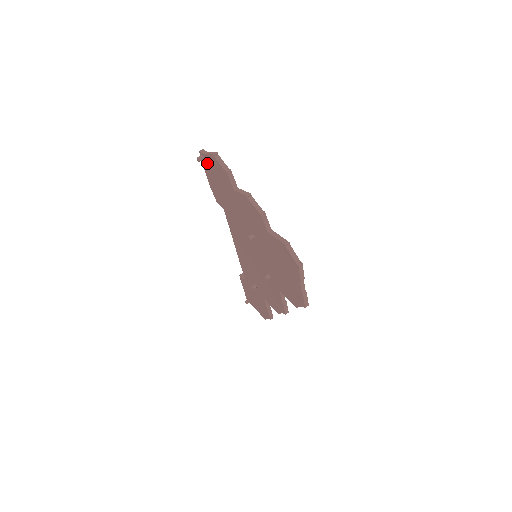
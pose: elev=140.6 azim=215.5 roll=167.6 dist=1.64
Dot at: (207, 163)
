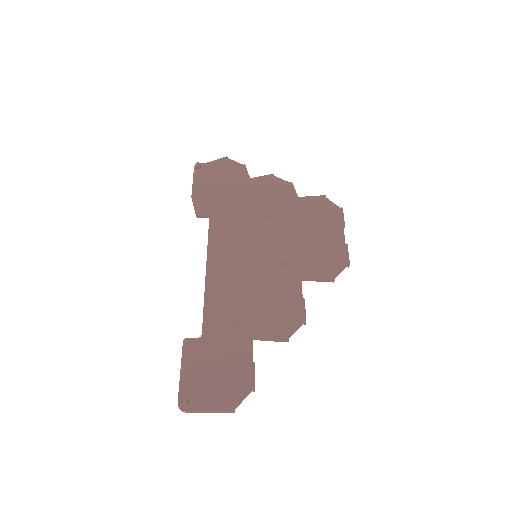
Dot at: (206, 170)
